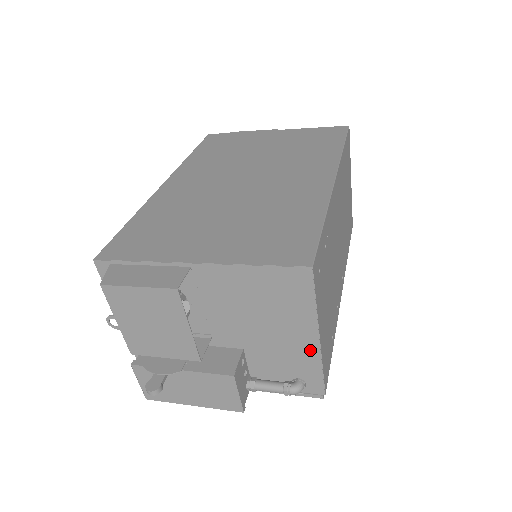
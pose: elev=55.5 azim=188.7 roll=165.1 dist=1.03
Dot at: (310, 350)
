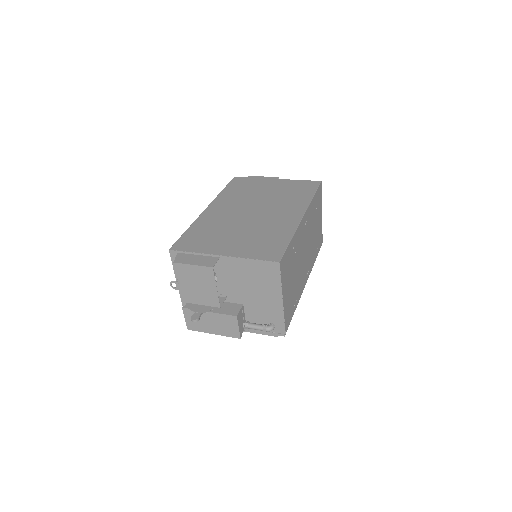
Dot at: (278, 307)
